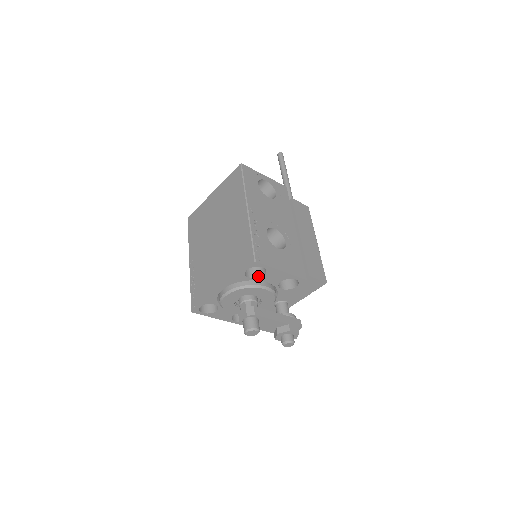
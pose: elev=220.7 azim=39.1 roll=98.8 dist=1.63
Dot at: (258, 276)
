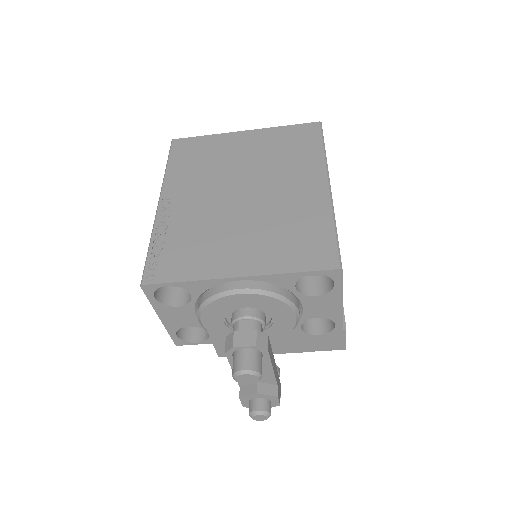
Dot at: (305, 292)
